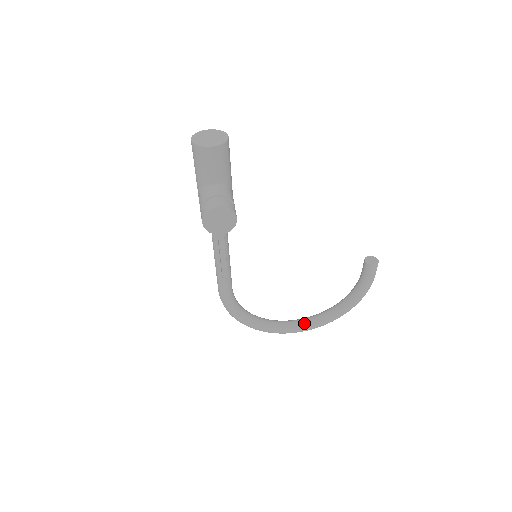
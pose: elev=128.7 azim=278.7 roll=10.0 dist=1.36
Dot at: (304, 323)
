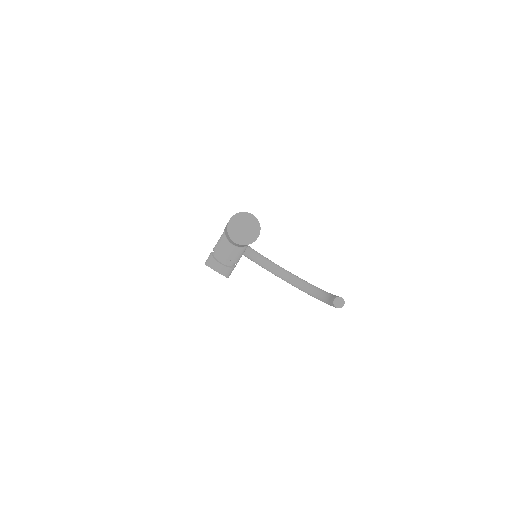
Dot at: (280, 274)
